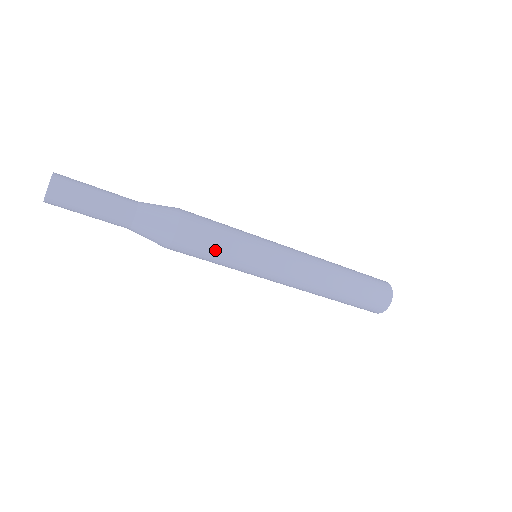
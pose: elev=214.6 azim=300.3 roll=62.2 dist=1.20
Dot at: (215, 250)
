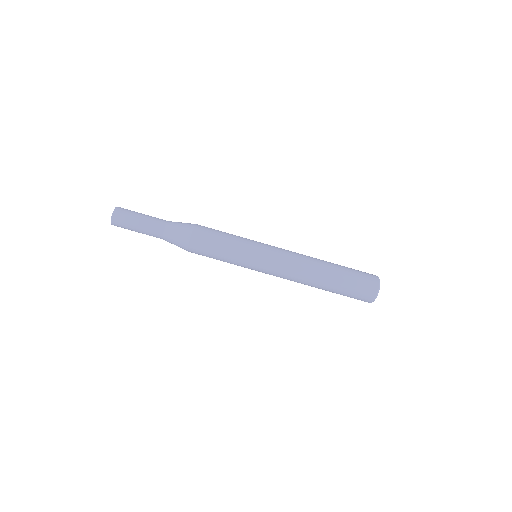
Dot at: (223, 237)
